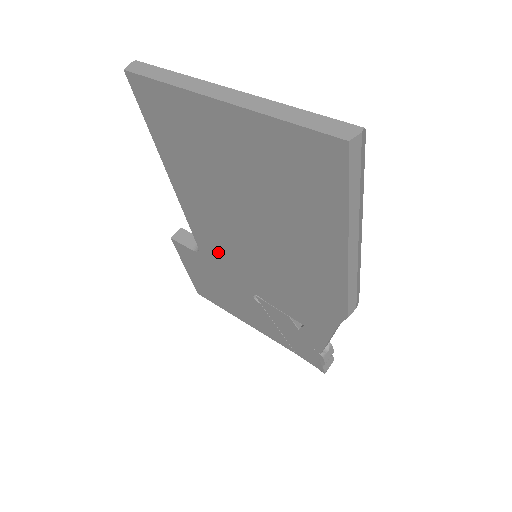
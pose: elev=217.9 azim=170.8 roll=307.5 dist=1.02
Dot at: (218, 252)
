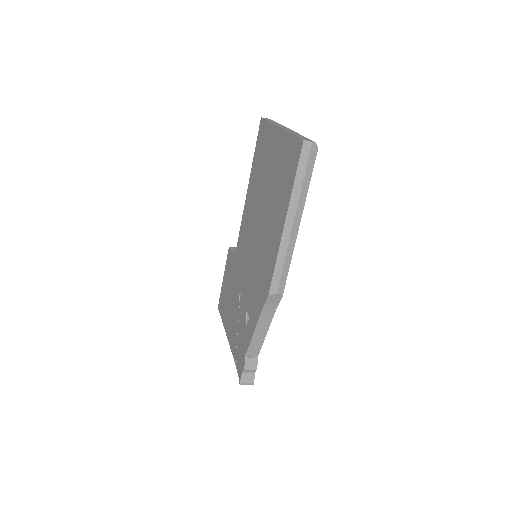
Dot at: (242, 251)
